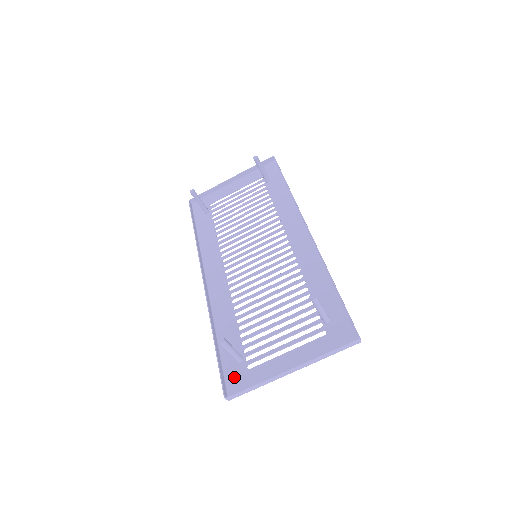
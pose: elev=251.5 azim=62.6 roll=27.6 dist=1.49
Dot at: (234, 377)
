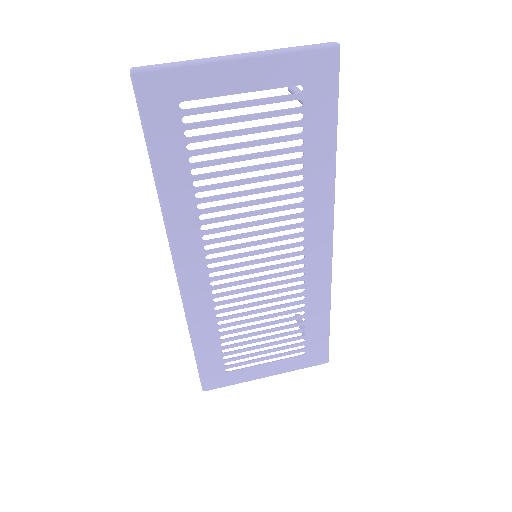
Dot at: (155, 103)
